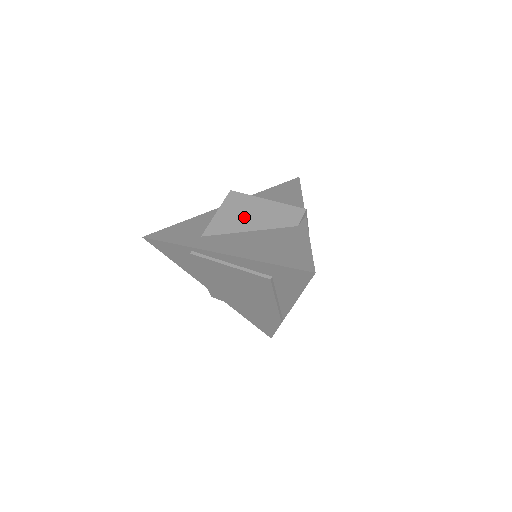
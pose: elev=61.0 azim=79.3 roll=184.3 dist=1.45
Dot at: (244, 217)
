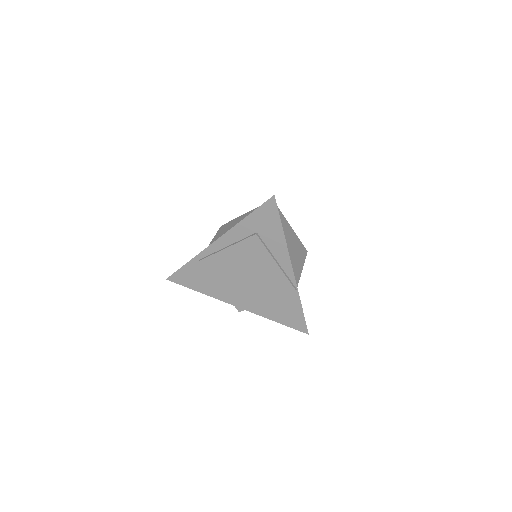
Dot at: occluded
